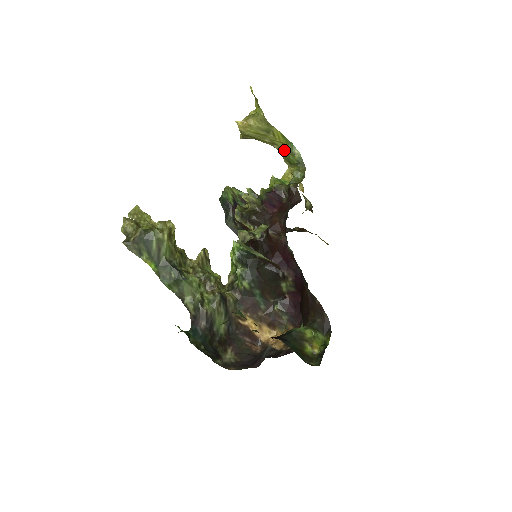
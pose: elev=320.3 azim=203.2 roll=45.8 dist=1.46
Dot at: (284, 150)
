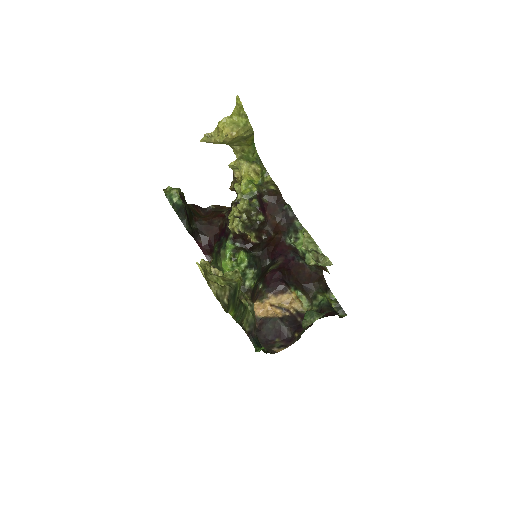
Dot at: (245, 150)
